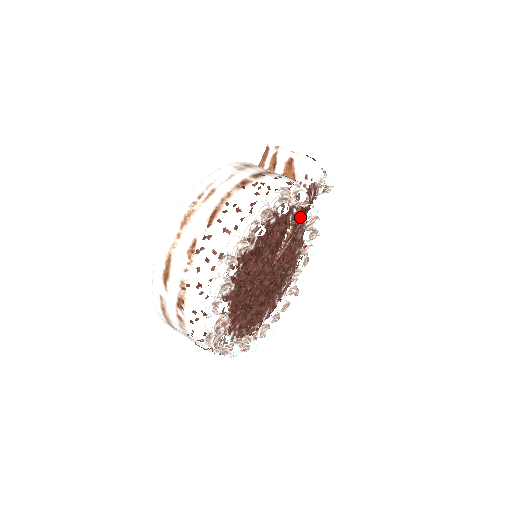
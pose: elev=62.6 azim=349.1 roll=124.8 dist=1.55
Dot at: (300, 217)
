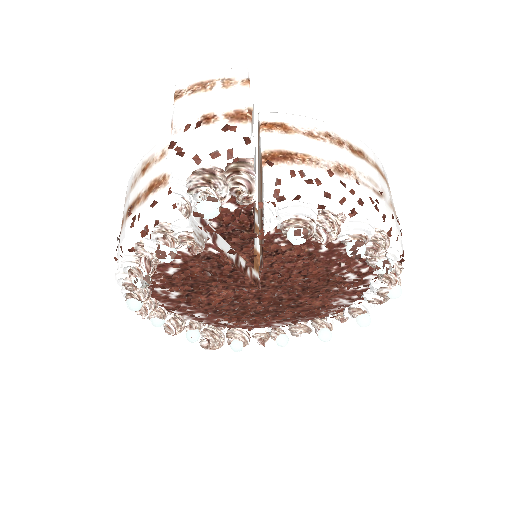
Dot at: (238, 240)
